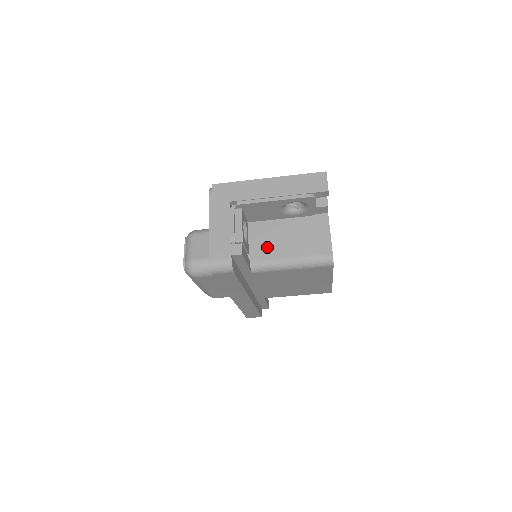
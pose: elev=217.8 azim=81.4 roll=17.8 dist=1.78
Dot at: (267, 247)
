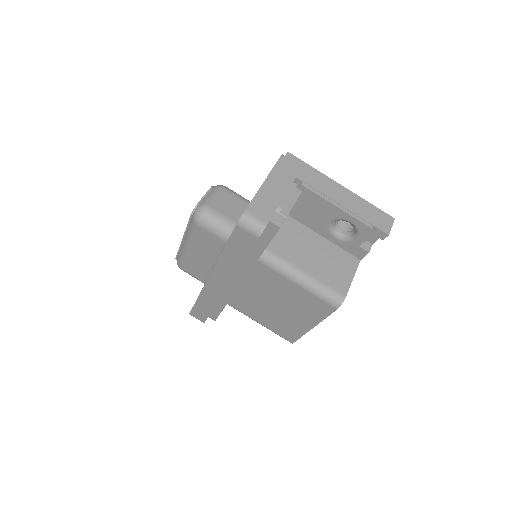
Dot at: (289, 247)
